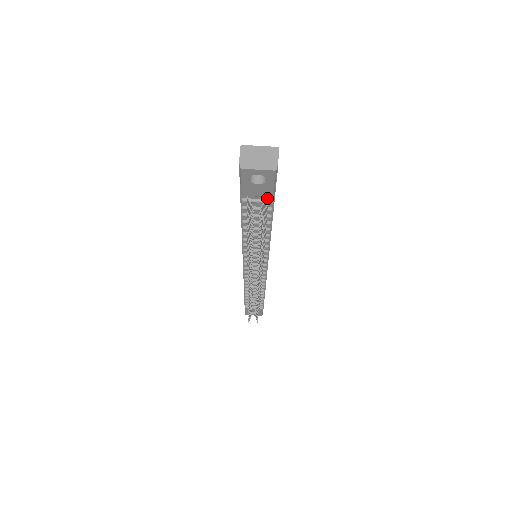
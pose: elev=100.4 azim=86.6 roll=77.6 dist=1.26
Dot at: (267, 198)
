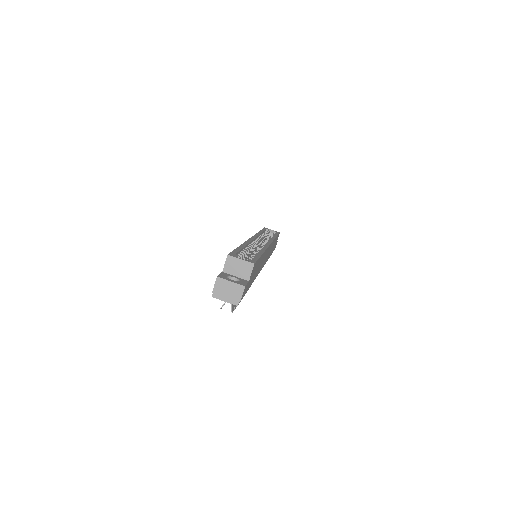
Dot at: occluded
